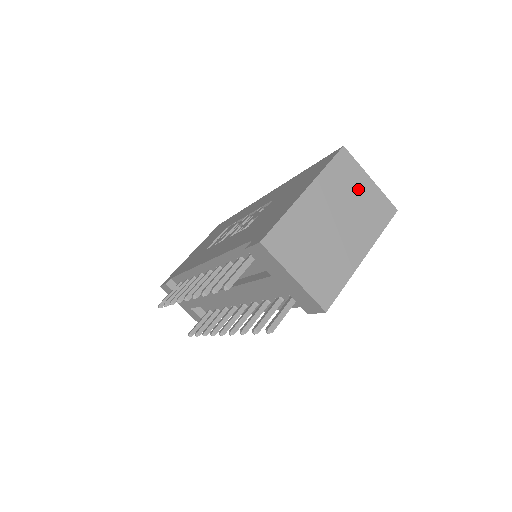
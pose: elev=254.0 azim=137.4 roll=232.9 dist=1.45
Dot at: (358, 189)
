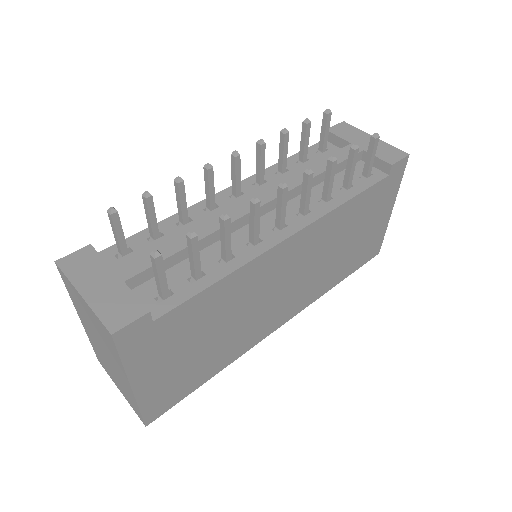
Dot at: occluded
